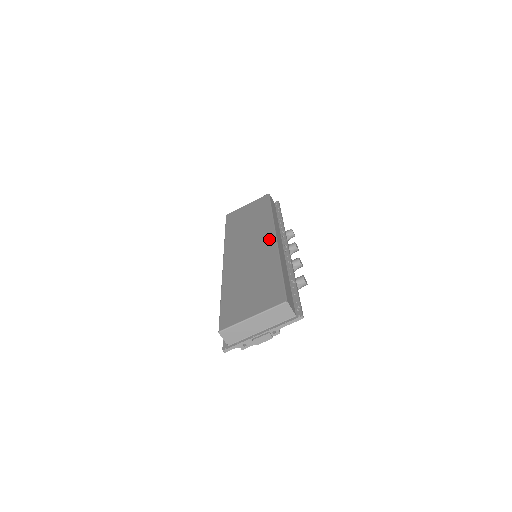
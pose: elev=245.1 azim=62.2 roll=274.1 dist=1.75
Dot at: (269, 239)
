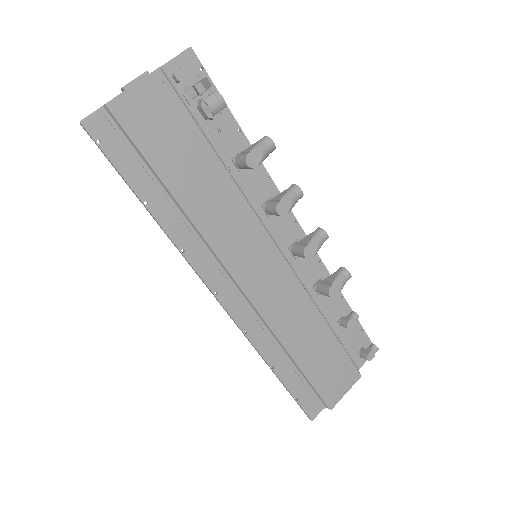
Dot at: occluded
